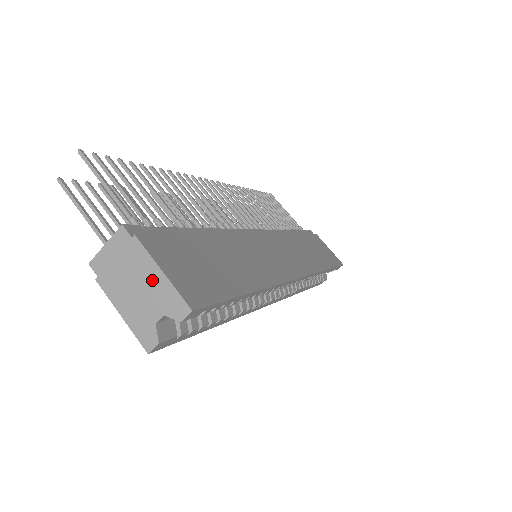
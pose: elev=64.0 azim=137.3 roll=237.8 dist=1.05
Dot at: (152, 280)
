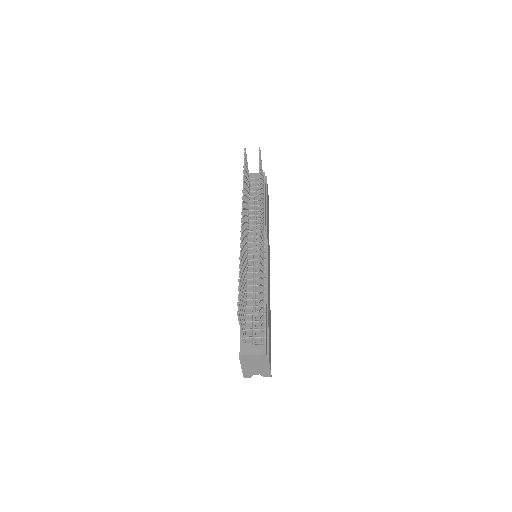
Dot at: (264, 368)
